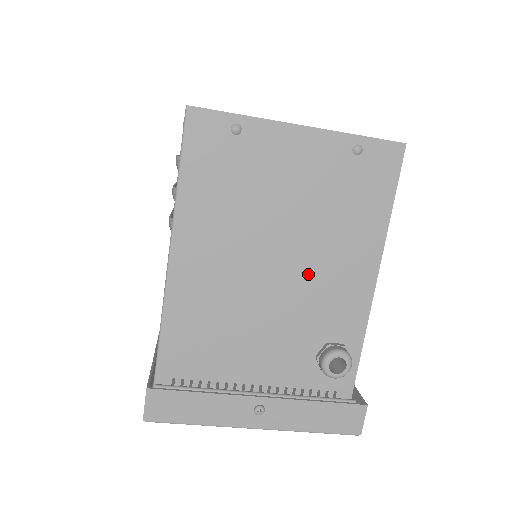
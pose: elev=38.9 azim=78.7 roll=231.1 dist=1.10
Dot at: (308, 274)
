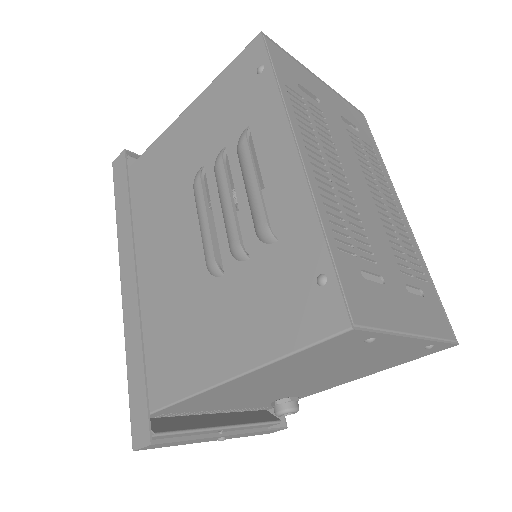
Dot at: (317, 381)
